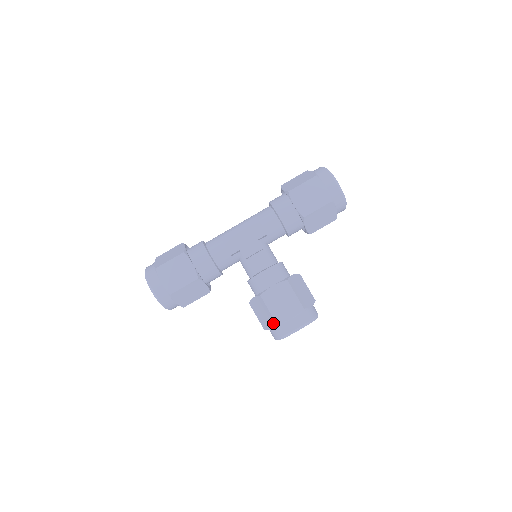
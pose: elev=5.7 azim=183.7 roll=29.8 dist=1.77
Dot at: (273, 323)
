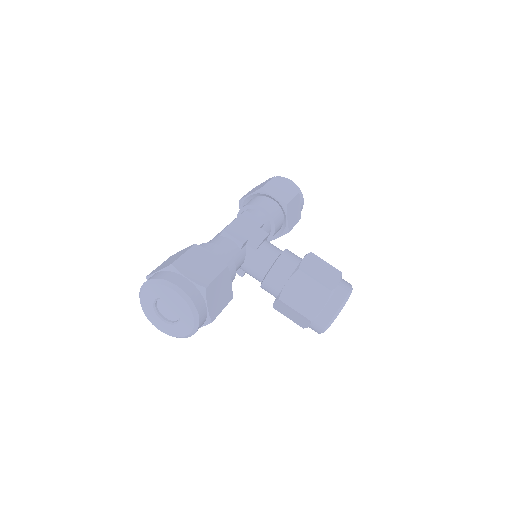
Dot at: (325, 294)
